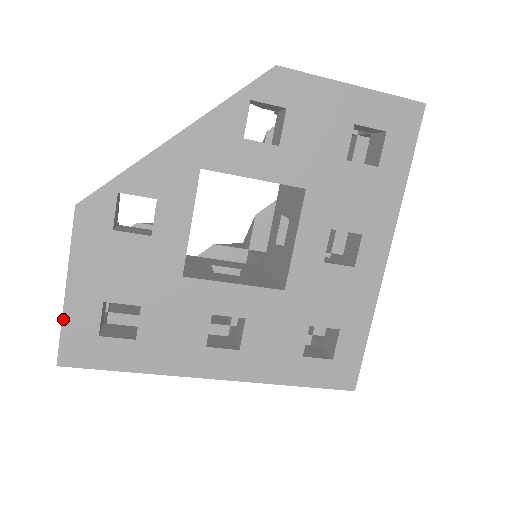
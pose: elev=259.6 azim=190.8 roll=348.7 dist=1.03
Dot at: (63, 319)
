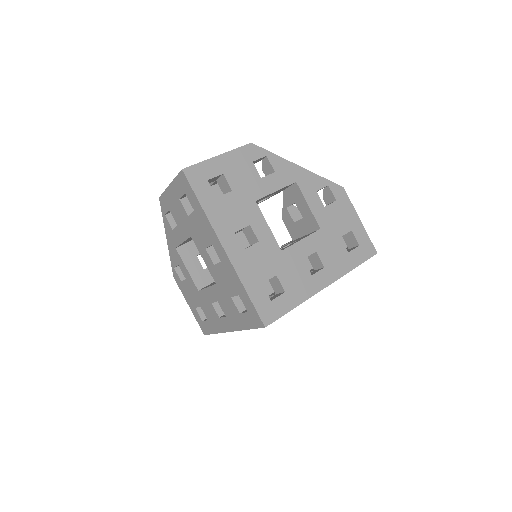
Dot at: (205, 161)
